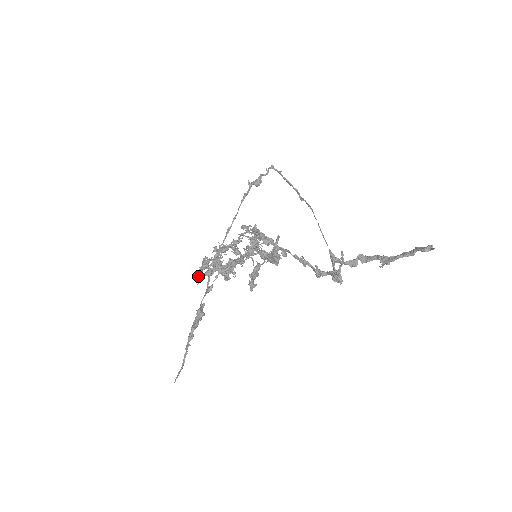
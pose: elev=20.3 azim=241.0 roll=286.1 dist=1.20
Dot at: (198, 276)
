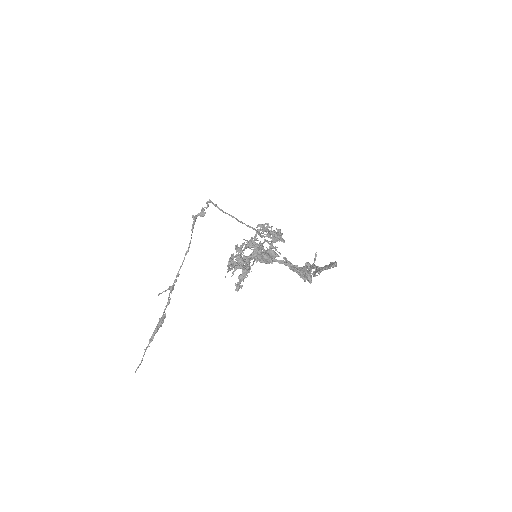
Dot at: occluded
